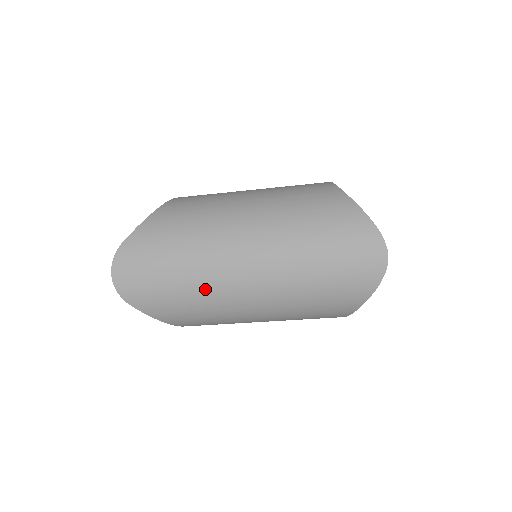
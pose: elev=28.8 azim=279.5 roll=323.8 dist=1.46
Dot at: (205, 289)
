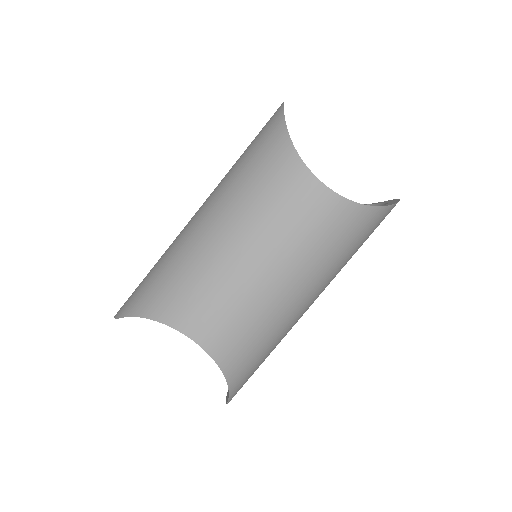
Dot at: (170, 248)
